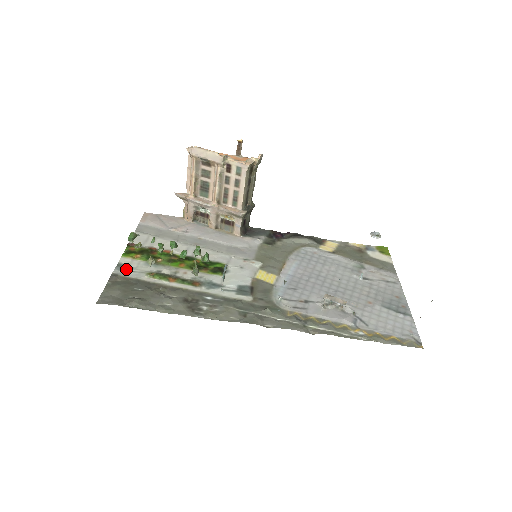
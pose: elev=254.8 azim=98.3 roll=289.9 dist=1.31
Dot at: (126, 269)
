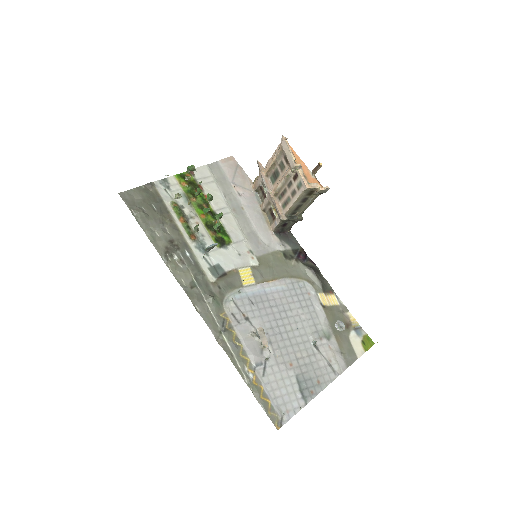
Dot at: (165, 187)
